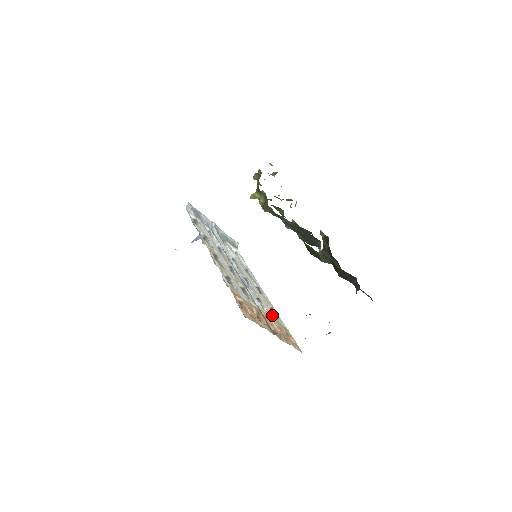
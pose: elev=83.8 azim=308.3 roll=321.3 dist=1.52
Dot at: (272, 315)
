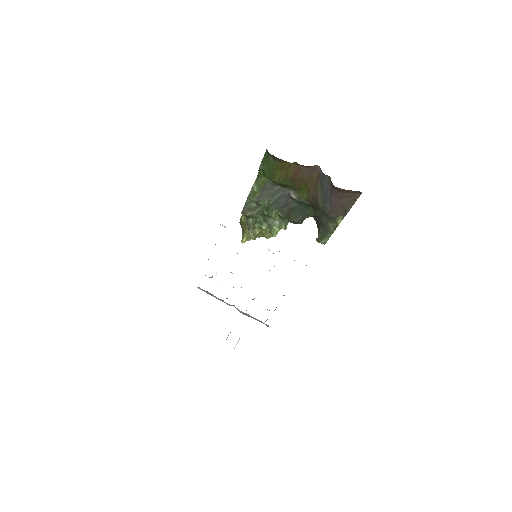
Dot at: occluded
